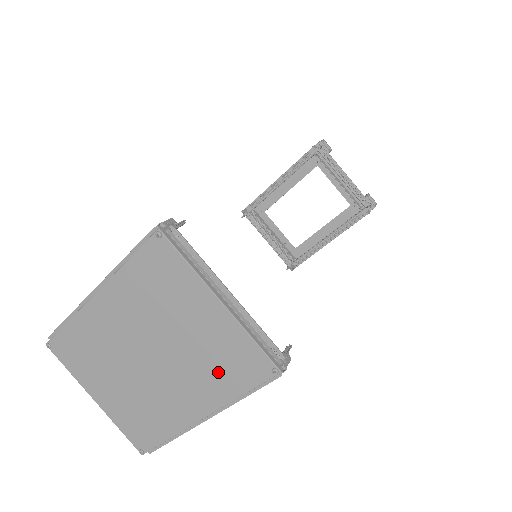
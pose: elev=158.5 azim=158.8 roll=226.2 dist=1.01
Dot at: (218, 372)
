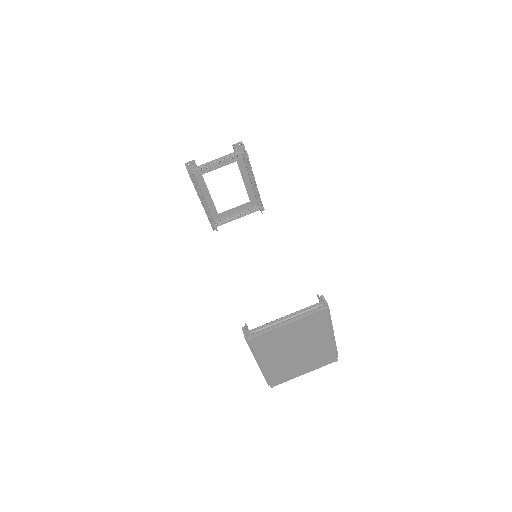
Dot at: (316, 328)
